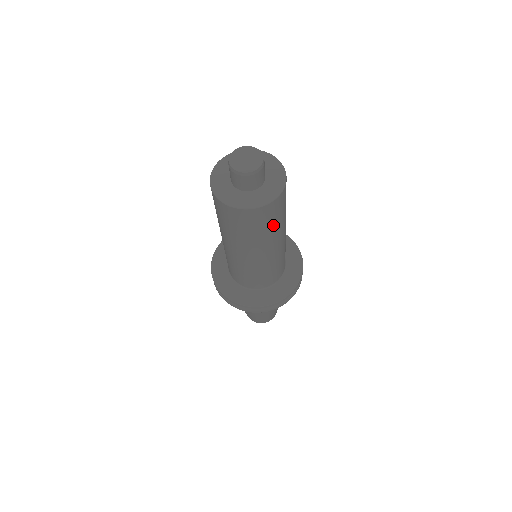
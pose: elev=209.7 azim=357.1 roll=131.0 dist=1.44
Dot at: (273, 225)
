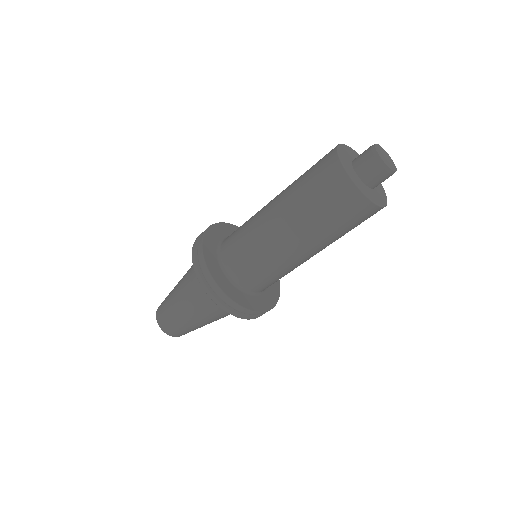
Dot at: (348, 230)
